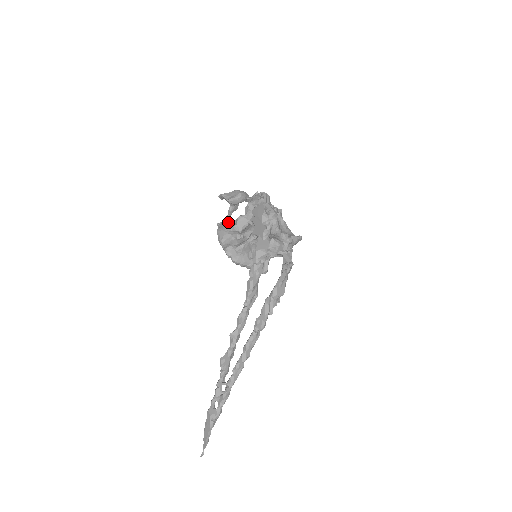
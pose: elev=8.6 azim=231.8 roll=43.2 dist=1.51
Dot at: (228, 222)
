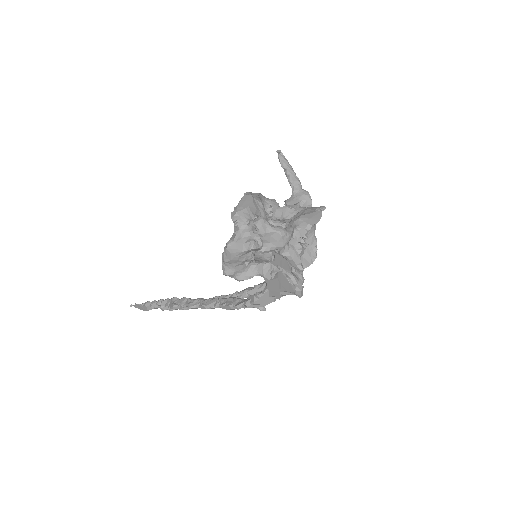
Dot at: (247, 238)
